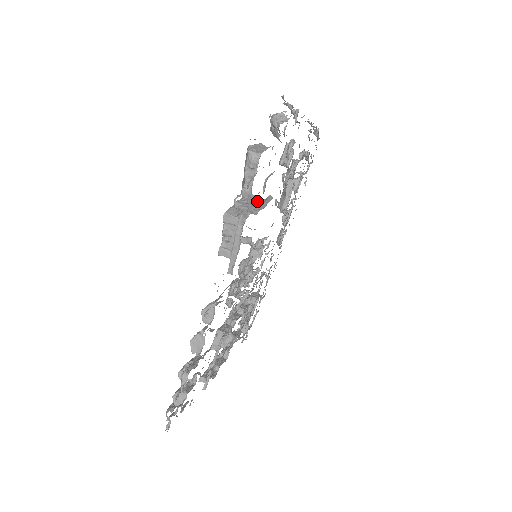
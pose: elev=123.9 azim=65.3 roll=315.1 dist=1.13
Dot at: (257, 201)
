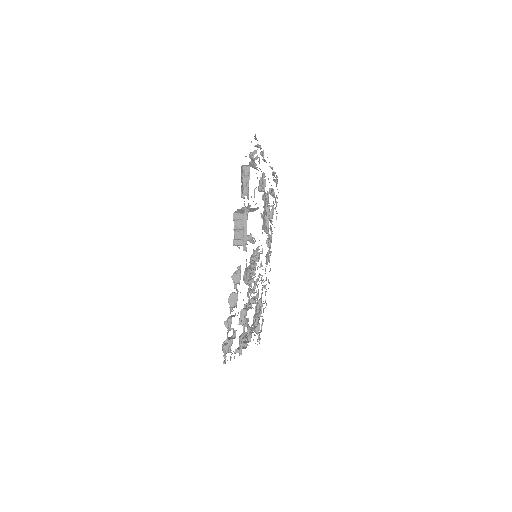
Dot at: (251, 209)
